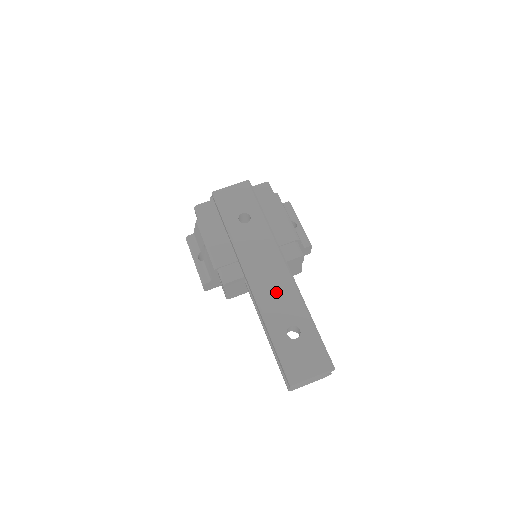
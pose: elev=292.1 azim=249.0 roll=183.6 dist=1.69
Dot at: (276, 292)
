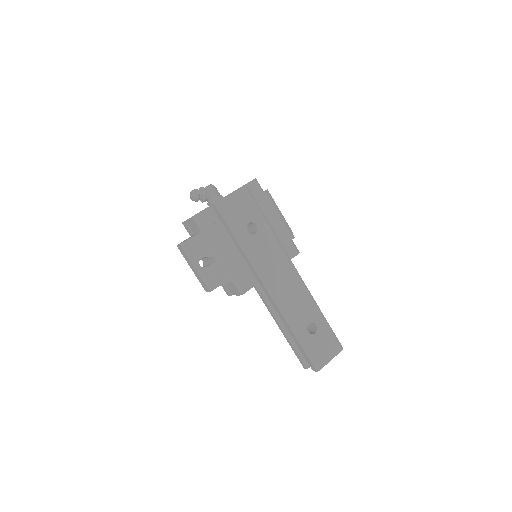
Dot at: (293, 297)
